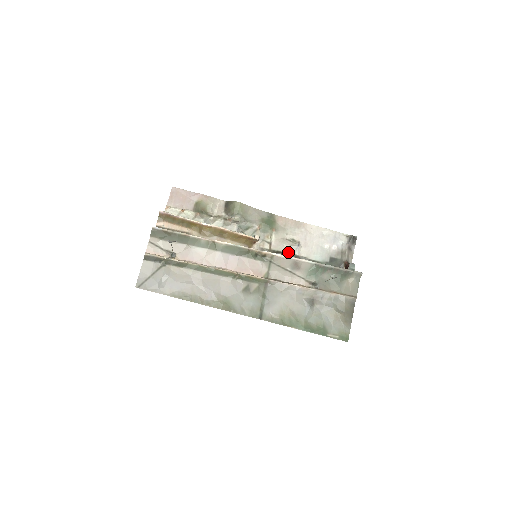
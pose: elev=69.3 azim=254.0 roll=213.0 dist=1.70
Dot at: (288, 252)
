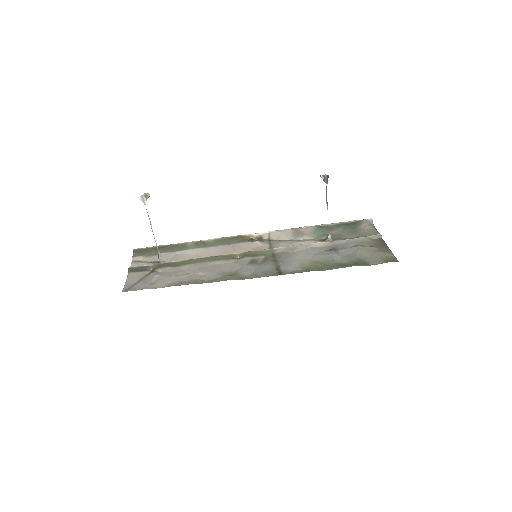
Dot at: occluded
